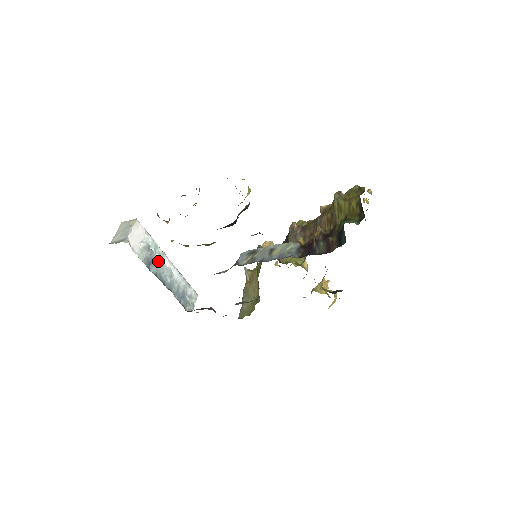
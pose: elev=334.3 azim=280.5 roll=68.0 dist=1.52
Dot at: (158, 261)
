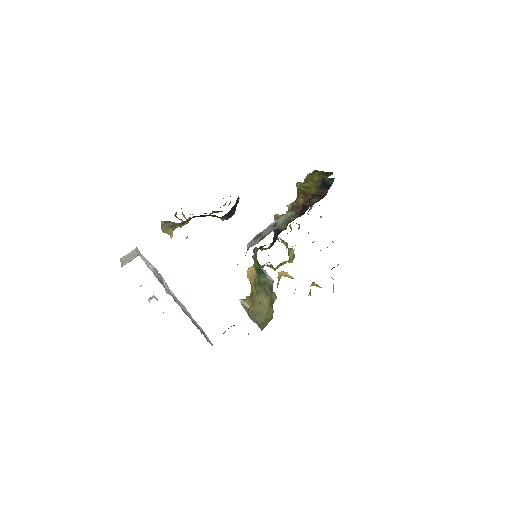
Dot at: (167, 288)
